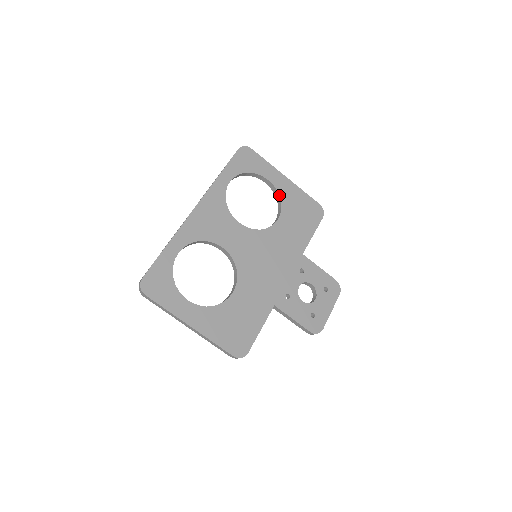
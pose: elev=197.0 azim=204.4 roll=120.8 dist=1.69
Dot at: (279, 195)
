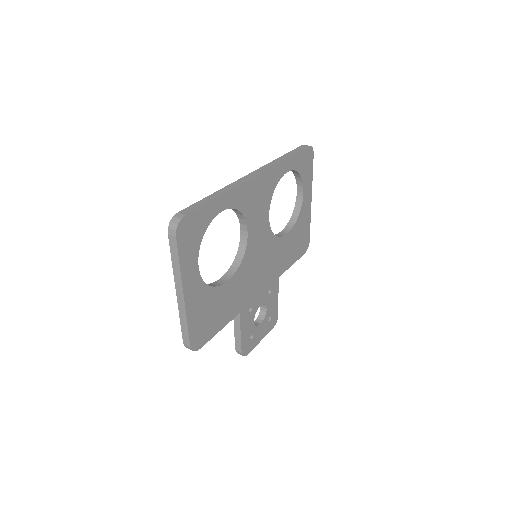
Dot at: (300, 212)
